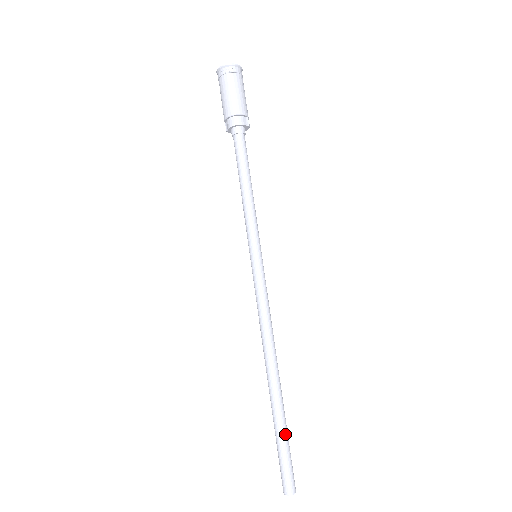
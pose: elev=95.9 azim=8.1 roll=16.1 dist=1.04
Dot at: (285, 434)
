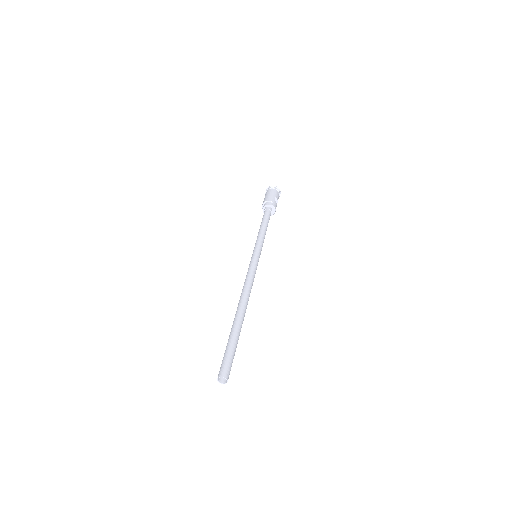
Dot at: (232, 339)
